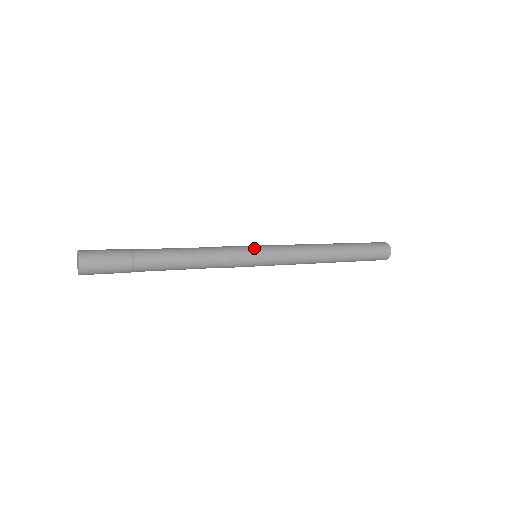
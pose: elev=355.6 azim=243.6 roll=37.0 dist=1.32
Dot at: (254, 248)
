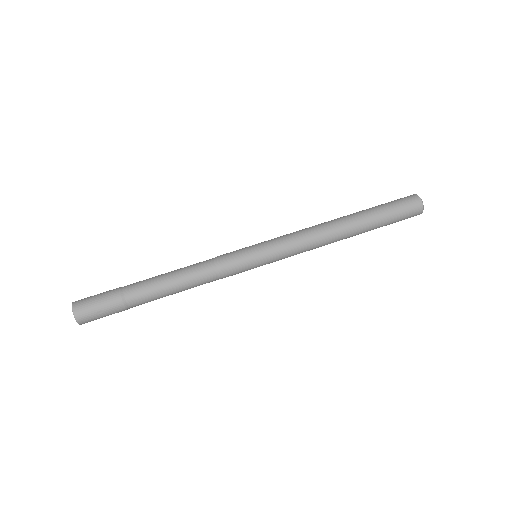
Dot at: (254, 263)
